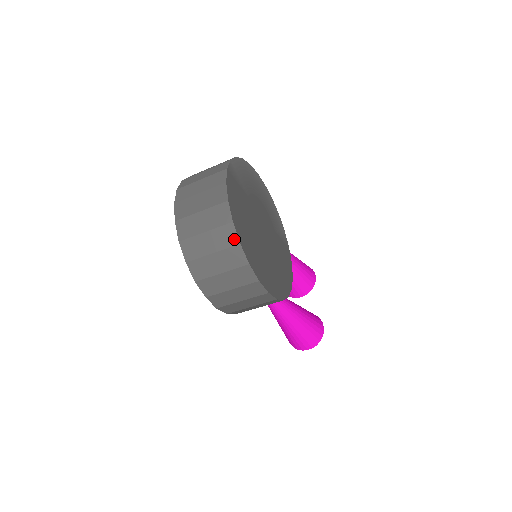
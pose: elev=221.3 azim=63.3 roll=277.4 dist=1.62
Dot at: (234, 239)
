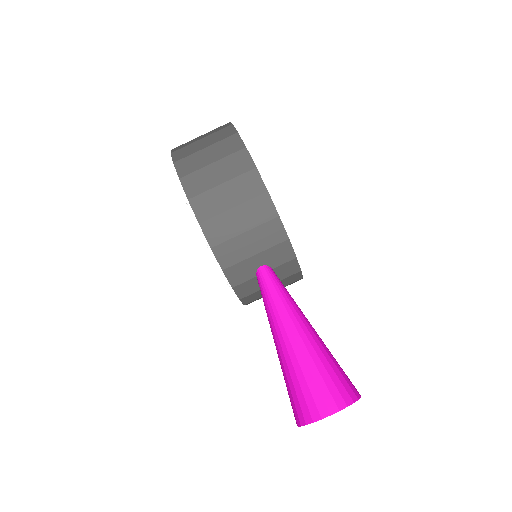
Dot at: (227, 125)
